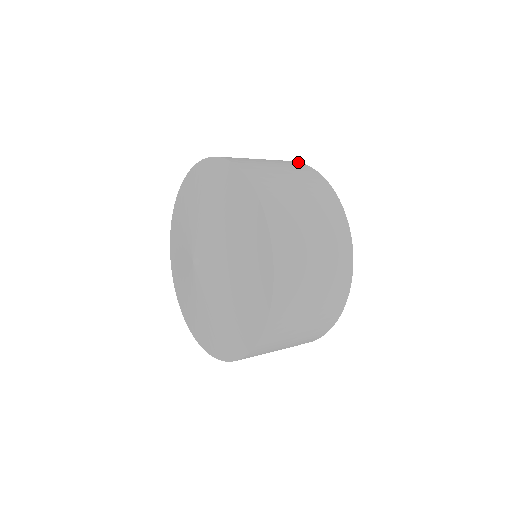
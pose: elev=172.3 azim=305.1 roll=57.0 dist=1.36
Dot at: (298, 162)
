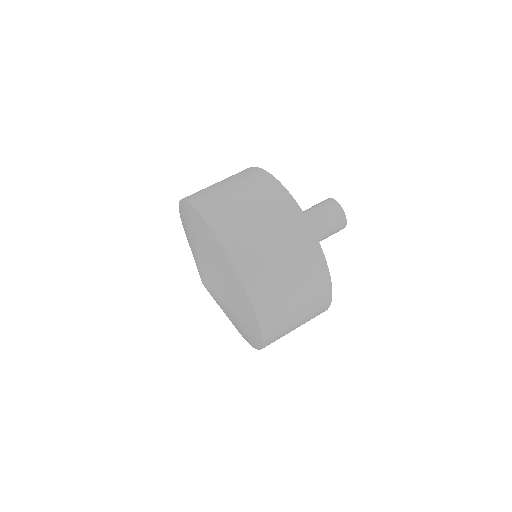
Dot at: (257, 169)
